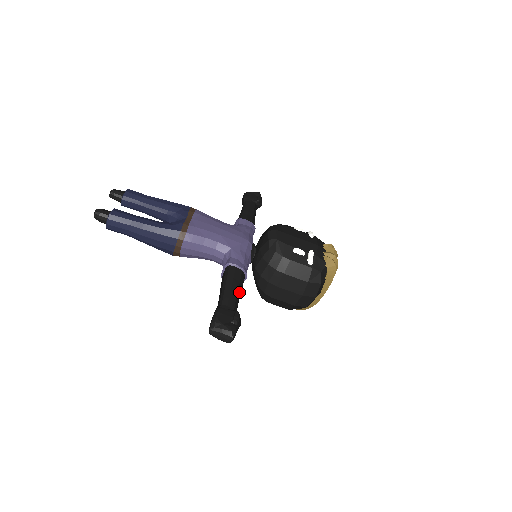
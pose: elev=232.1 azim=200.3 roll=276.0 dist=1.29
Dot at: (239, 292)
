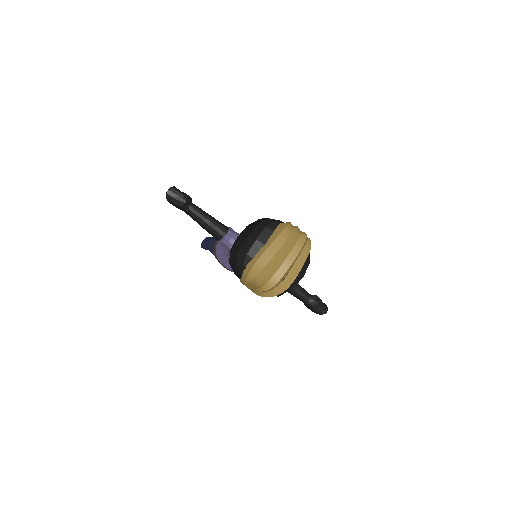
Dot at: (209, 216)
